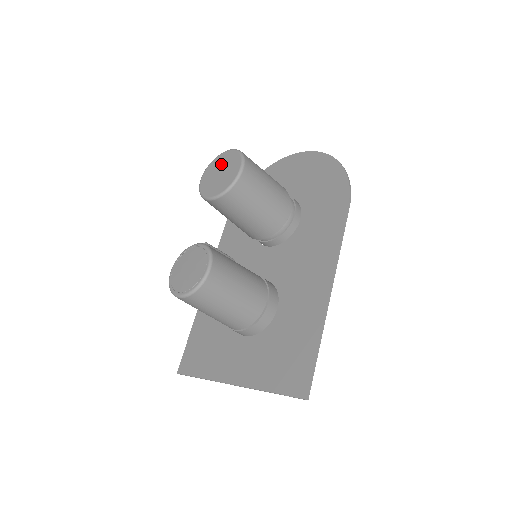
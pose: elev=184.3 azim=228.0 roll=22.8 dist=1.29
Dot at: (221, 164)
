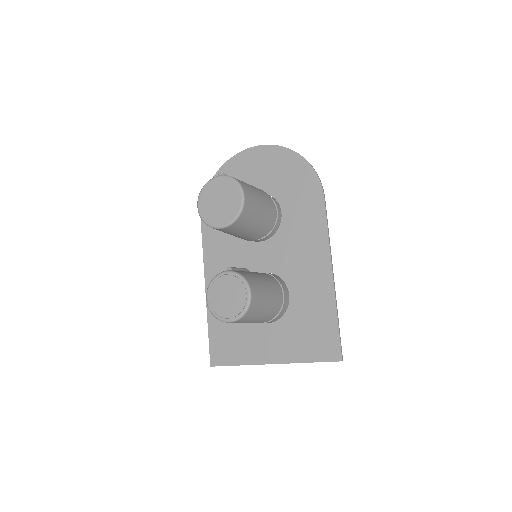
Dot at: (216, 192)
